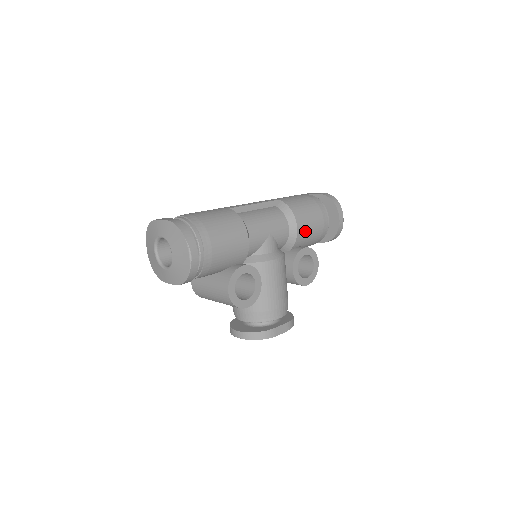
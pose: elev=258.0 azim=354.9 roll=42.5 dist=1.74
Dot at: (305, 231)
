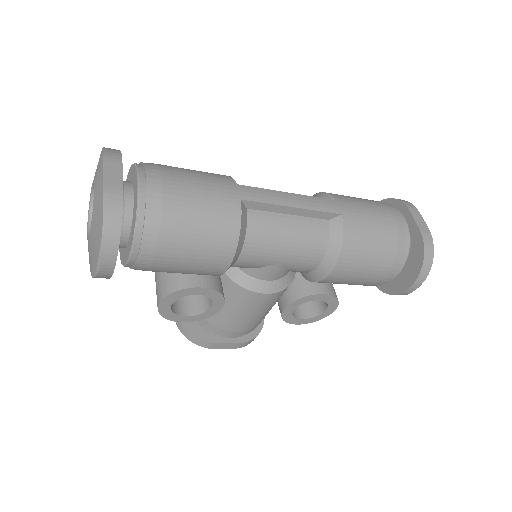
Dot at: (341, 279)
